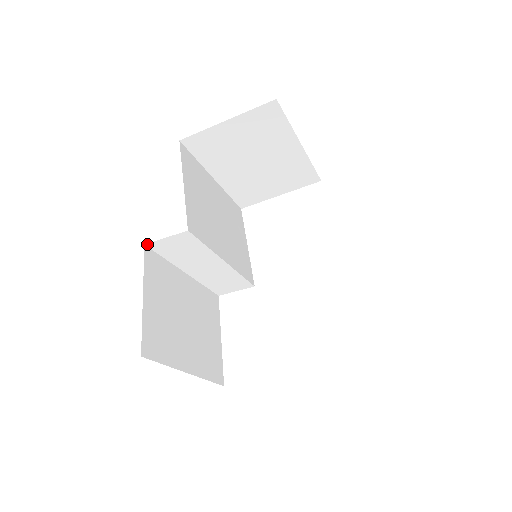
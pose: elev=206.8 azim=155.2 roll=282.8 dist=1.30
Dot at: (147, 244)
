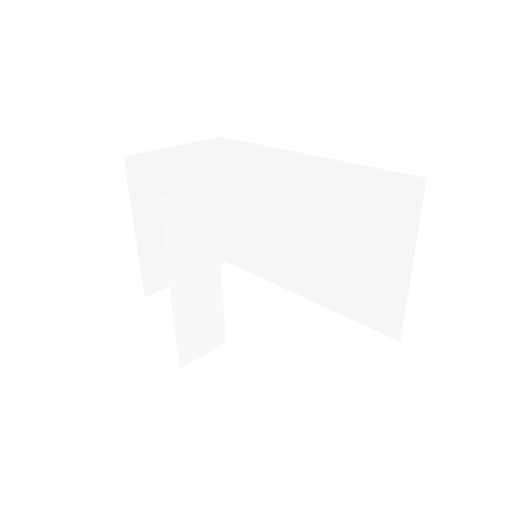
Dot at: (161, 197)
